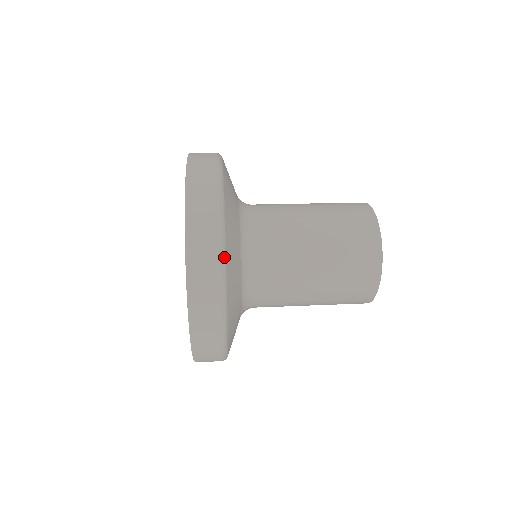
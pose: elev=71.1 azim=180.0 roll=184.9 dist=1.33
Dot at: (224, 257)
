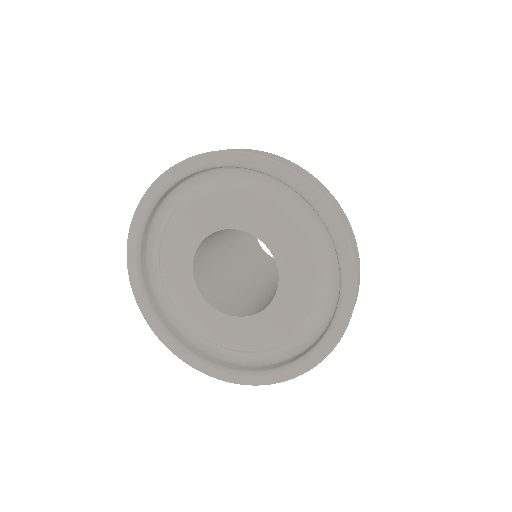
Dot at: occluded
